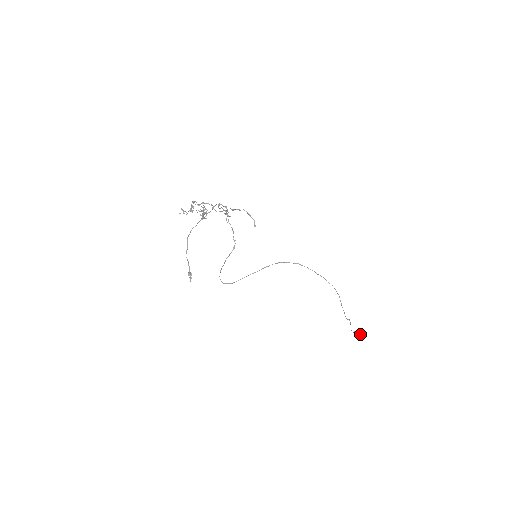
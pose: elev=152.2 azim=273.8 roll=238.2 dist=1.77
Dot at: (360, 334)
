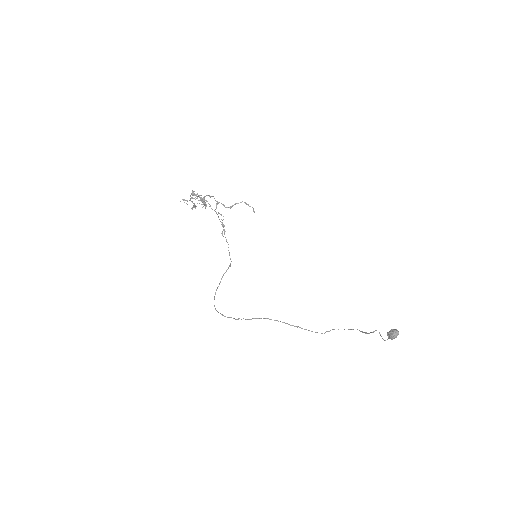
Dot at: (395, 329)
